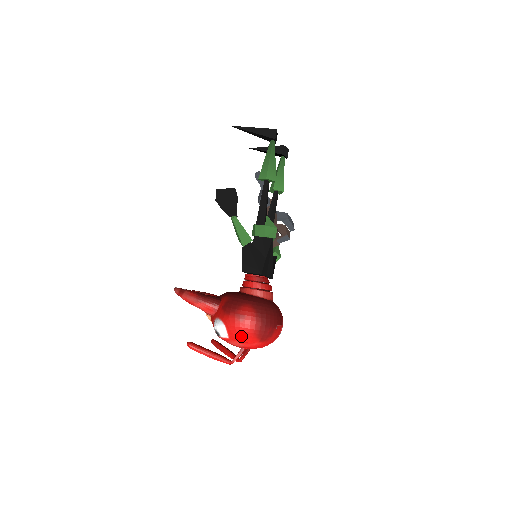
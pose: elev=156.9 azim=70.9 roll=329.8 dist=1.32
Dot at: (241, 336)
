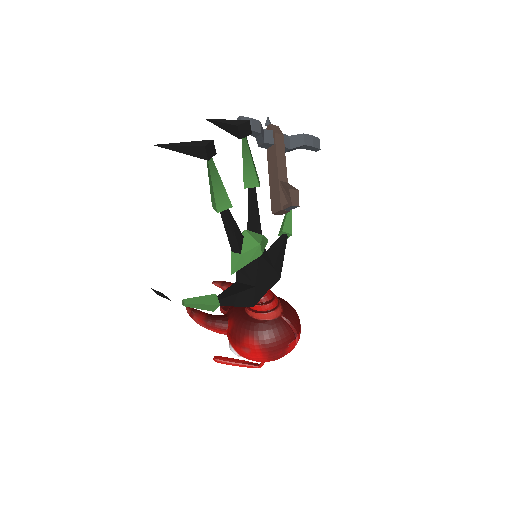
Dot at: occluded
